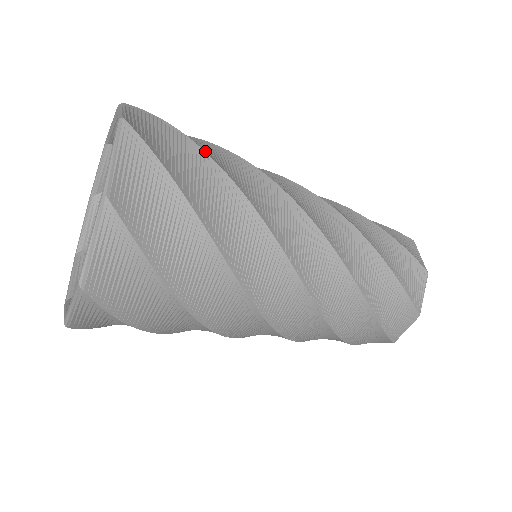
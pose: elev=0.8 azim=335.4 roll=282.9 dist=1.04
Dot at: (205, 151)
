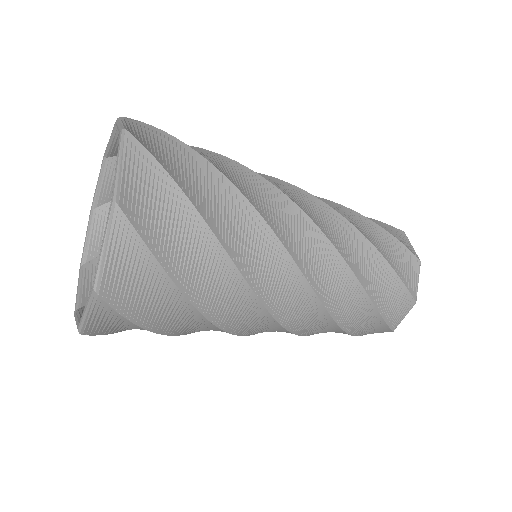
Dot at: (203, 157)
